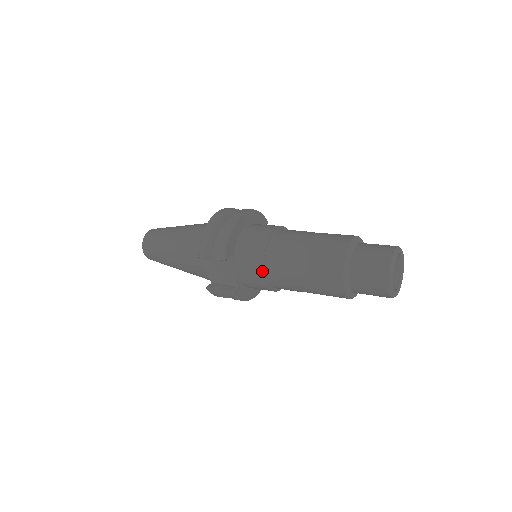
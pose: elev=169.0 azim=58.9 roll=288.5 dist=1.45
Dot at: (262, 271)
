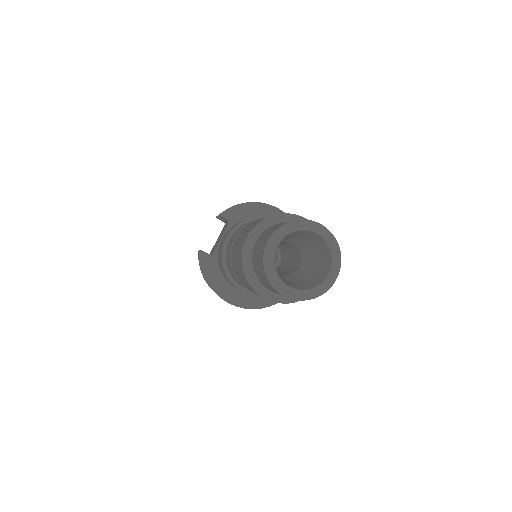
Dot at: (229, 233)
